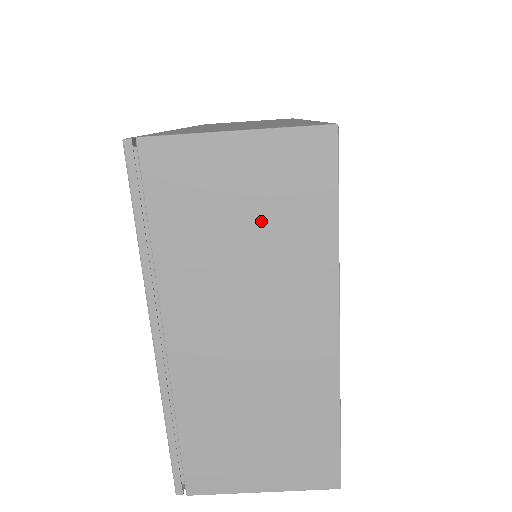
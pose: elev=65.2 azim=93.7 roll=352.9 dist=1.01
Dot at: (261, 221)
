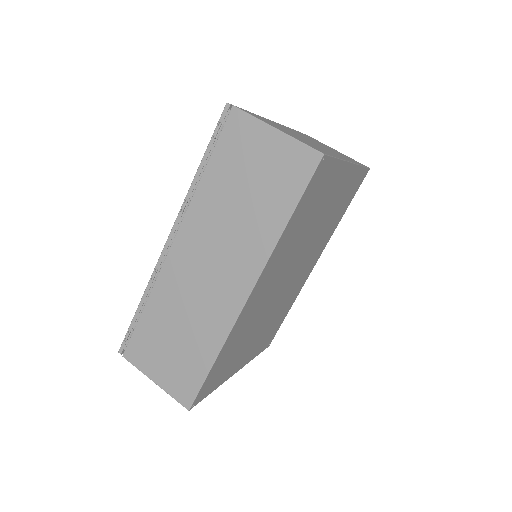
Dot at: (335, 151)
